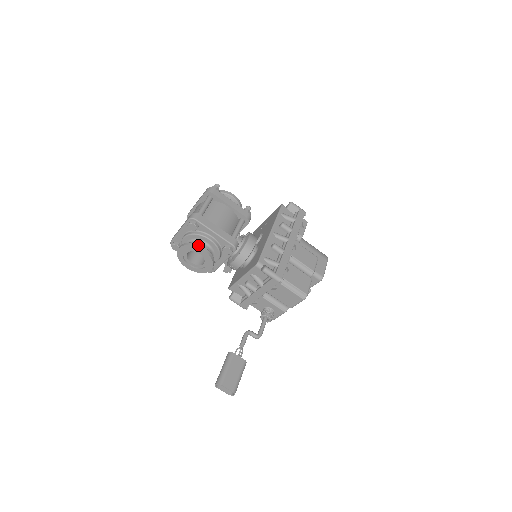
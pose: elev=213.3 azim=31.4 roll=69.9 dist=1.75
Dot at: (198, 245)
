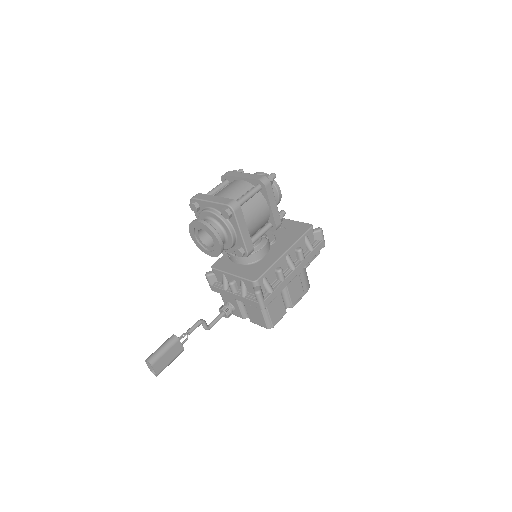
Dot at: (218, 235)
